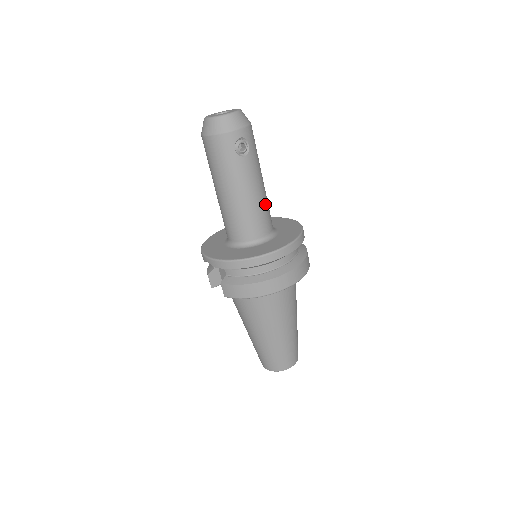
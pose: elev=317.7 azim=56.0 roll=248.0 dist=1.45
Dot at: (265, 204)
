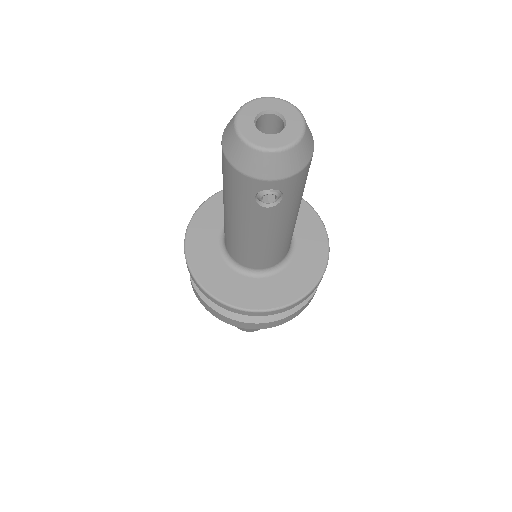
Dot at: (282, 244)
